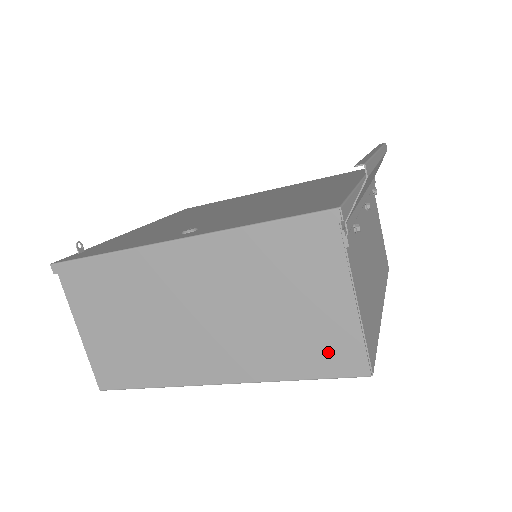
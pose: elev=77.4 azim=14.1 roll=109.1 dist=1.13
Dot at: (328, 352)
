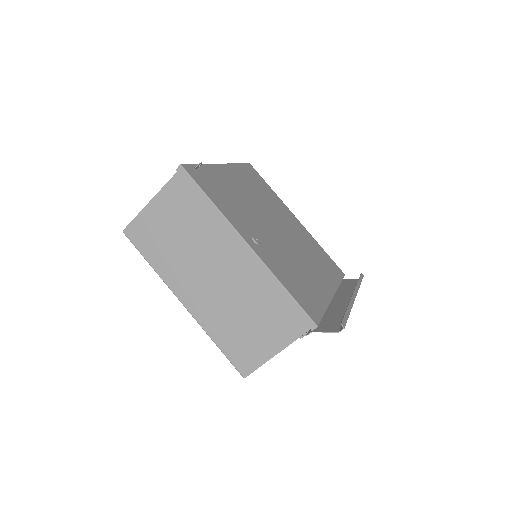
Dot at: (242, 353)
